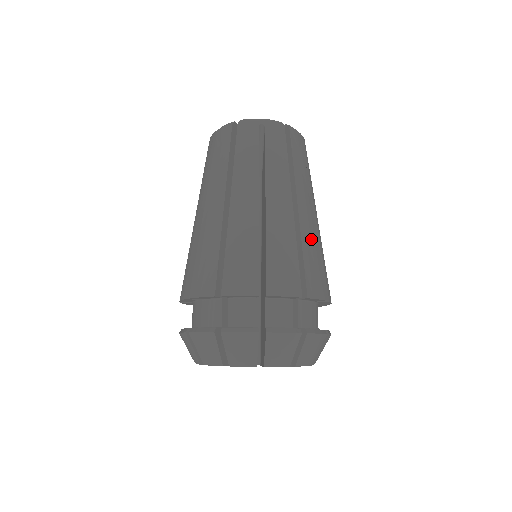
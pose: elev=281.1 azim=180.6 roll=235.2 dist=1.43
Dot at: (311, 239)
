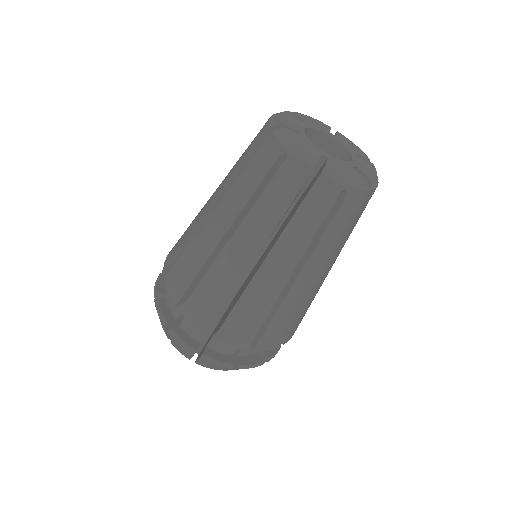
Dot at: (315, 295)
